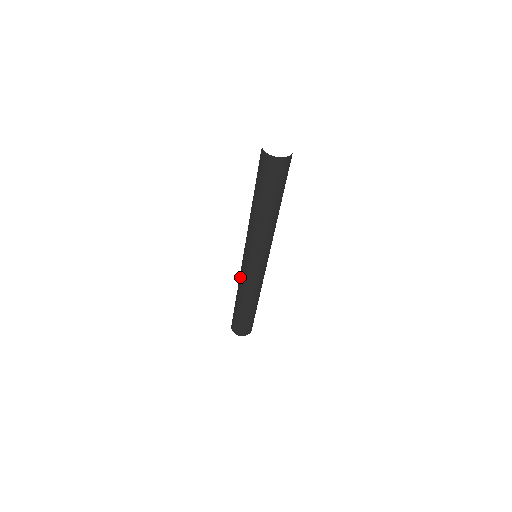
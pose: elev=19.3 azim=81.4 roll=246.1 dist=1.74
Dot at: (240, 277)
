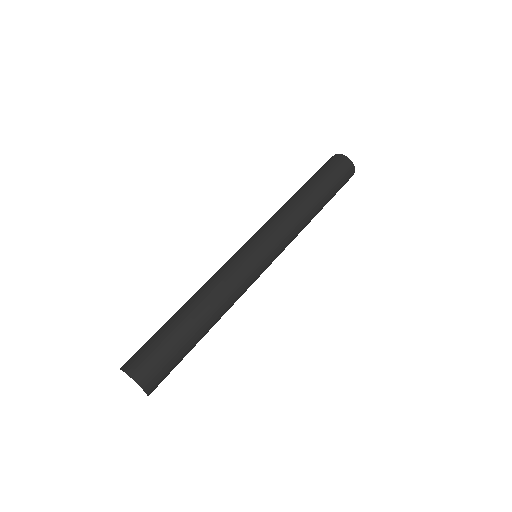
Dot at: occluded
